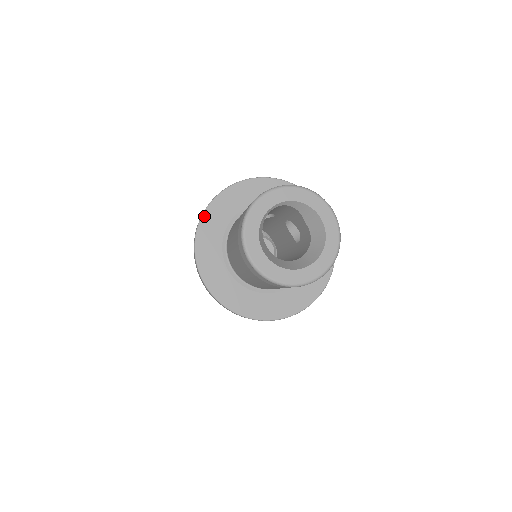
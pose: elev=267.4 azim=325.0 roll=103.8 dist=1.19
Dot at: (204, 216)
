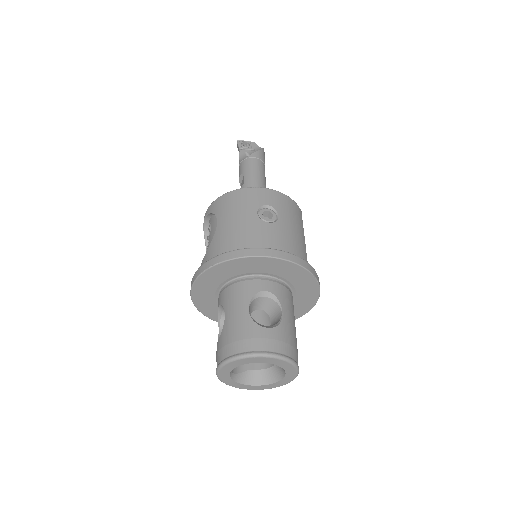
Dot at: (196, 306)
